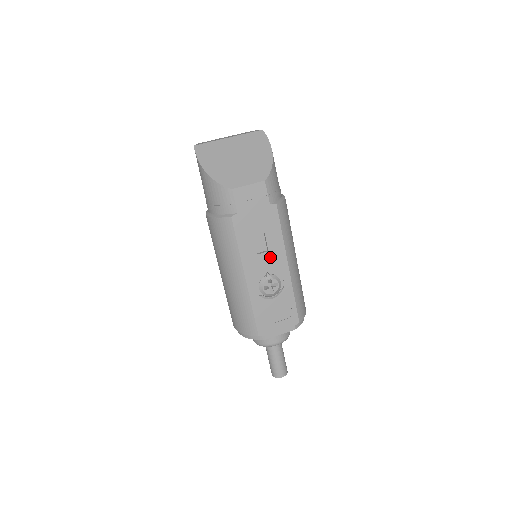
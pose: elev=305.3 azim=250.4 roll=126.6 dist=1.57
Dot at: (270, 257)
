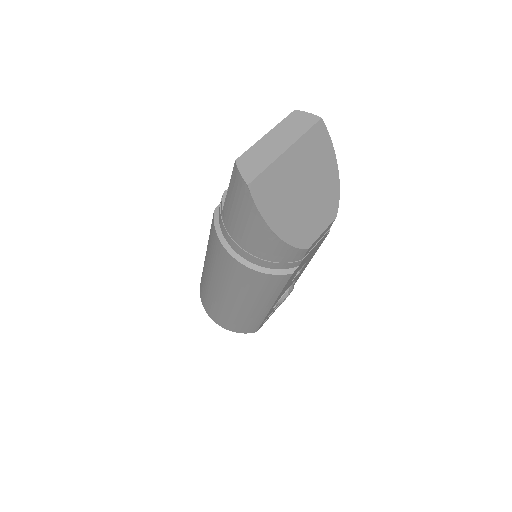
Dot at: occluded
